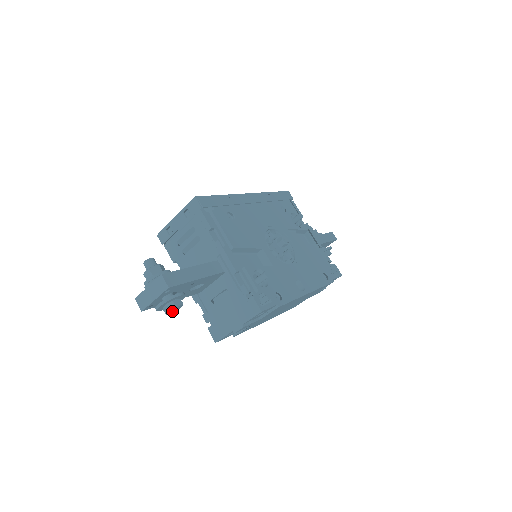
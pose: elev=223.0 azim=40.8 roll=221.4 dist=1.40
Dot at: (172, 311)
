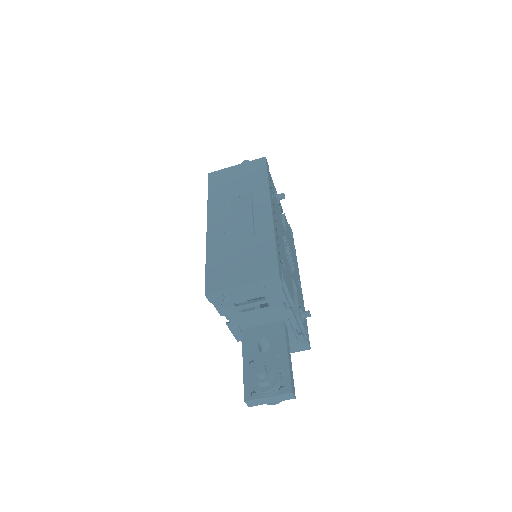
Dot at: occluded
